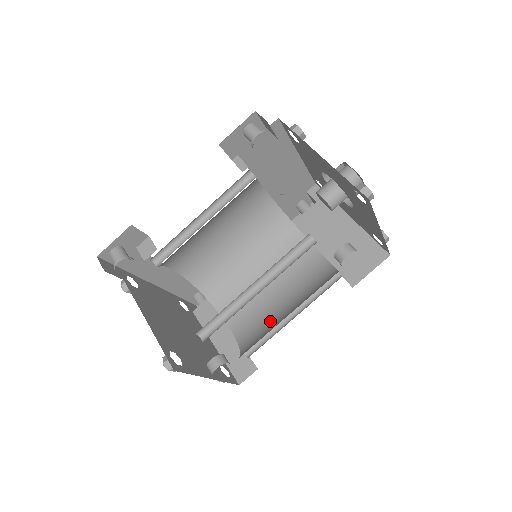
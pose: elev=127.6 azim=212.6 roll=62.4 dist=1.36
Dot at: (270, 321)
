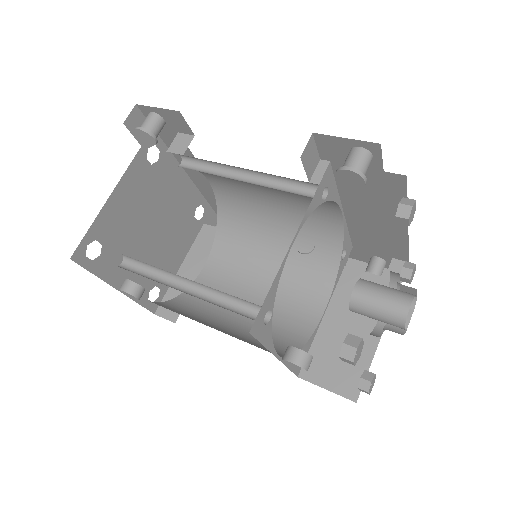
Dot at: (218, 309)
